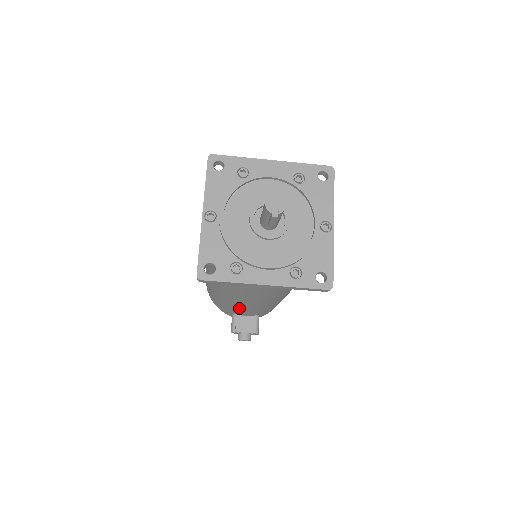
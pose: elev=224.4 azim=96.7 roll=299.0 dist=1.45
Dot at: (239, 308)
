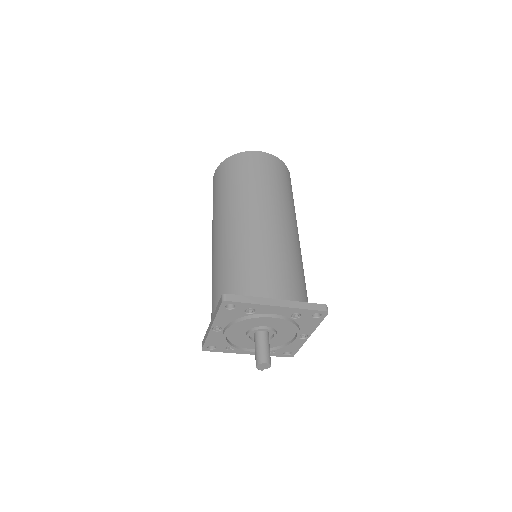
Dot at: occluded
